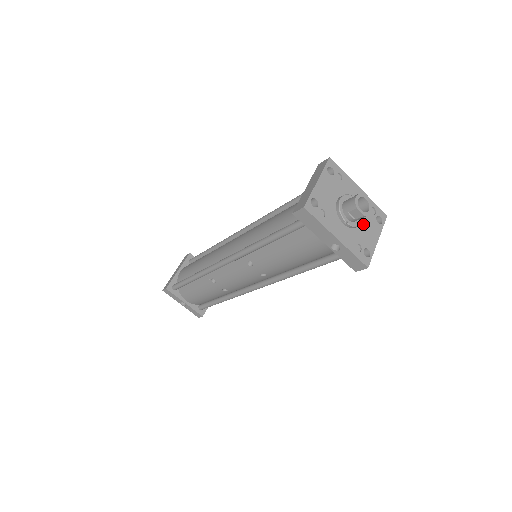
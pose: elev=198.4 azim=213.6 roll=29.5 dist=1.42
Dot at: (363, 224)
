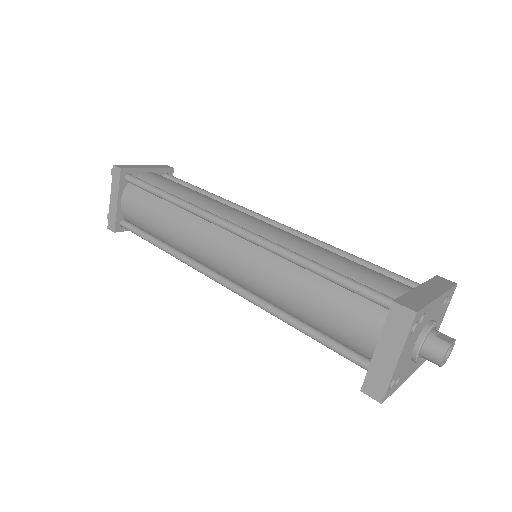
Dot at: occluded
